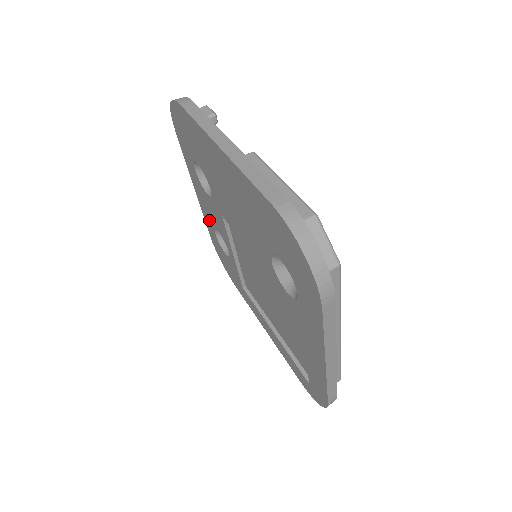
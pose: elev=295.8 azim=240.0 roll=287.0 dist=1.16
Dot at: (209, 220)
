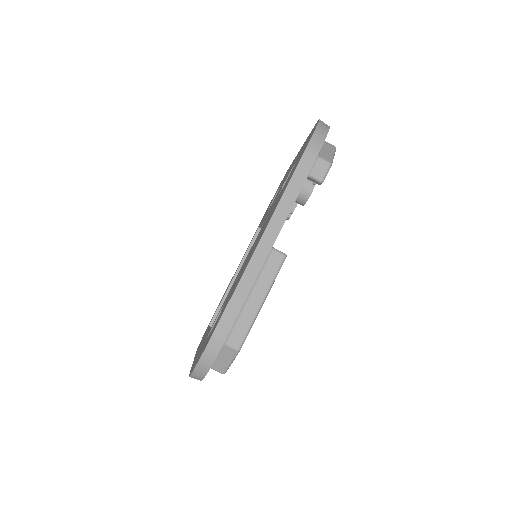
Dot at: occluded
